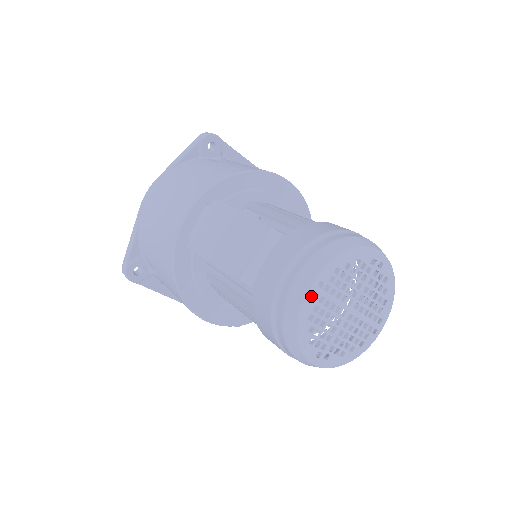
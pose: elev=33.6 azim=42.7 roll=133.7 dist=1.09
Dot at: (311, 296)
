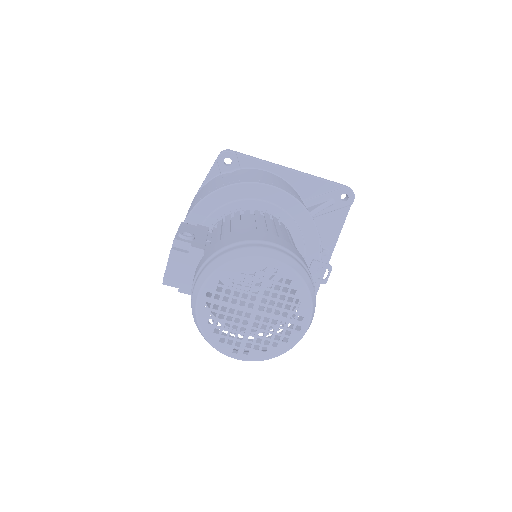
Dot at: (202, 305)
